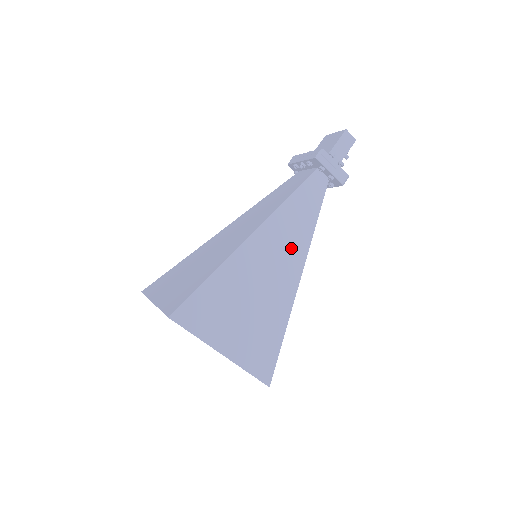
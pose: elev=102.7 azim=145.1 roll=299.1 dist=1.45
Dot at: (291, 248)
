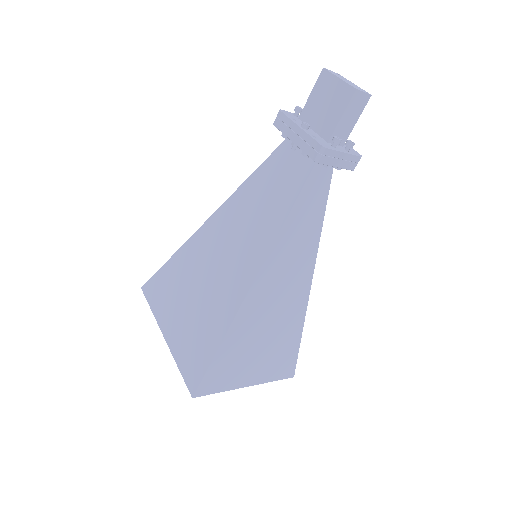
Dot at: (297, 268)
